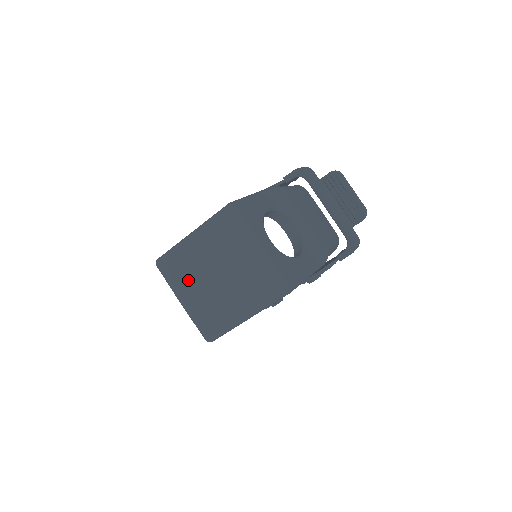
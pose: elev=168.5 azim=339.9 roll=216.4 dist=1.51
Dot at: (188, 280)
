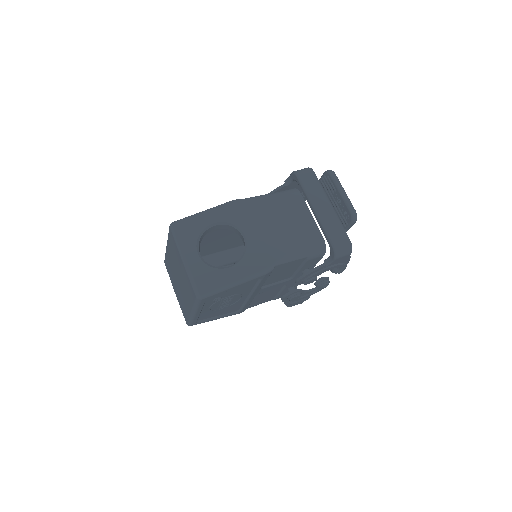
Dot at: (173, 277)
